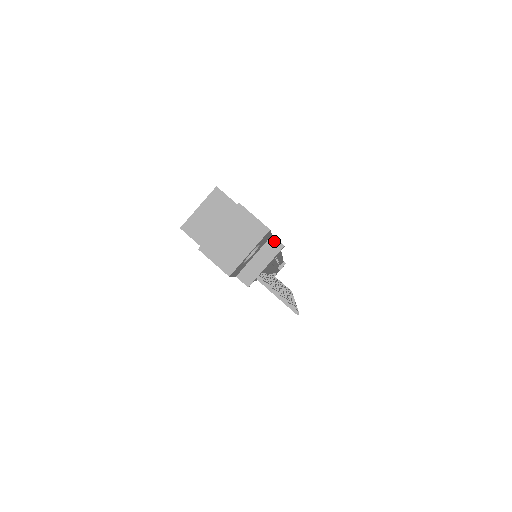
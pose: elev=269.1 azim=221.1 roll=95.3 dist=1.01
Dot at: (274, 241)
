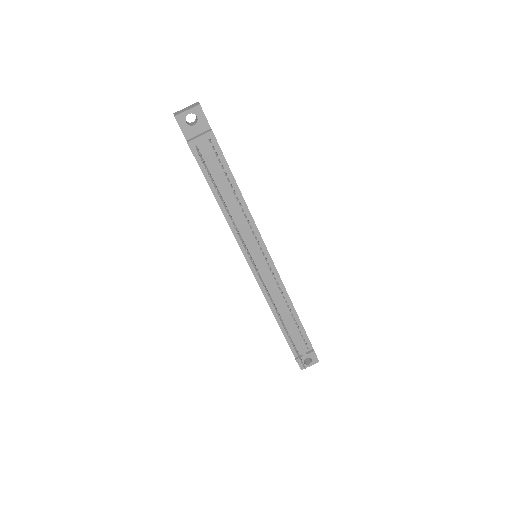
Dot at: (210, 130)
